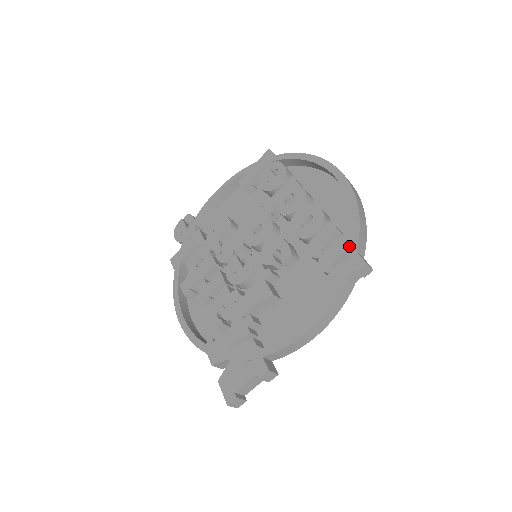
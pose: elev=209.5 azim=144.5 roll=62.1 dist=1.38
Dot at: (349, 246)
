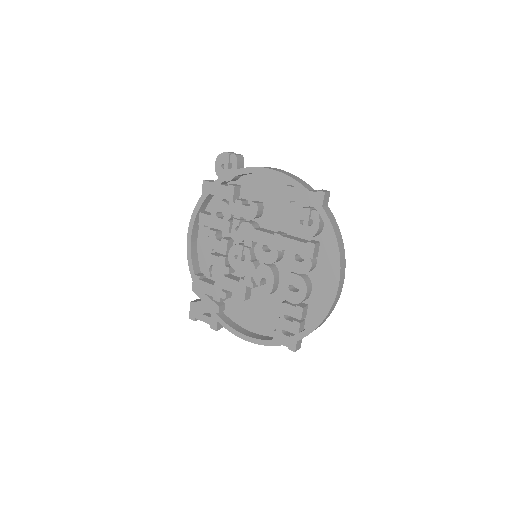
Dot at: (297, 334)
